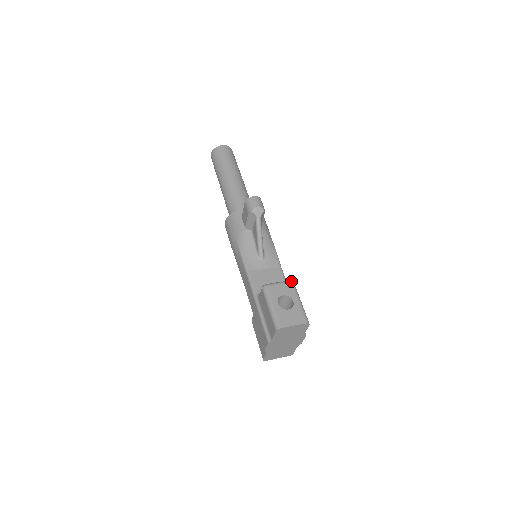
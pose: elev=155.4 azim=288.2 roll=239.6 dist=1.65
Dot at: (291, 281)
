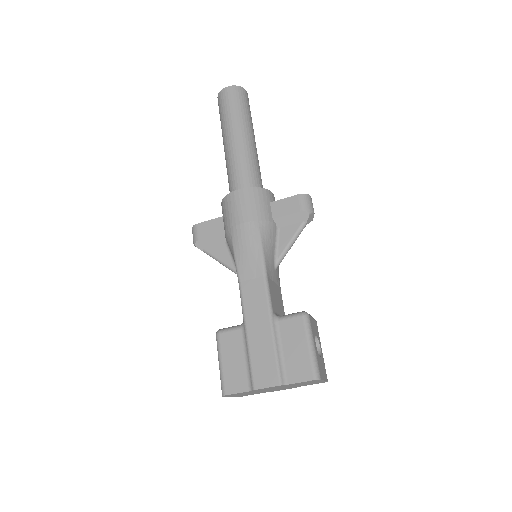
Dot at: occluded
